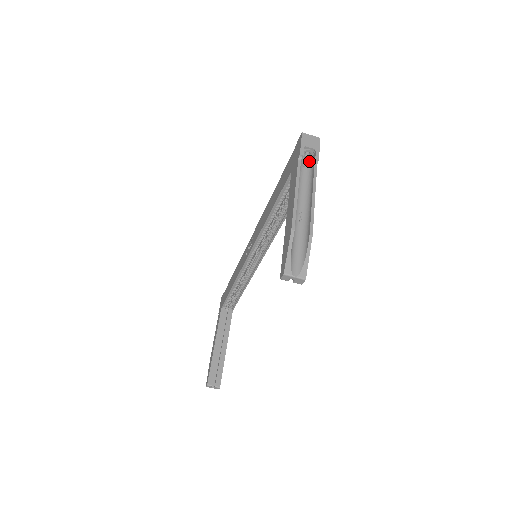
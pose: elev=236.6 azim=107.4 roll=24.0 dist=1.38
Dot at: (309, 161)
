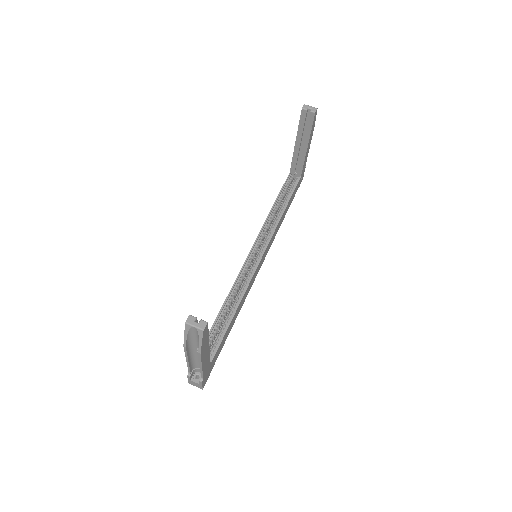
Dot at: occluded
